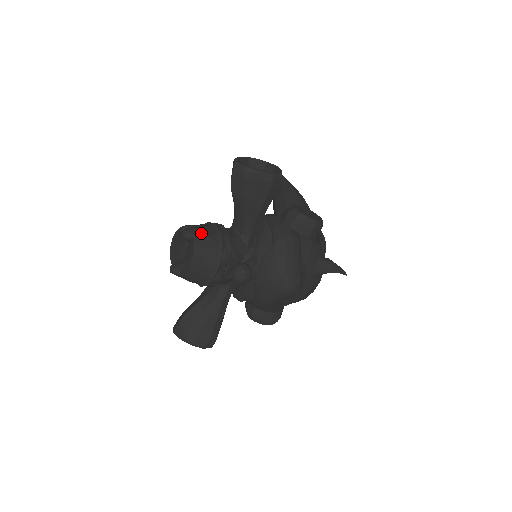
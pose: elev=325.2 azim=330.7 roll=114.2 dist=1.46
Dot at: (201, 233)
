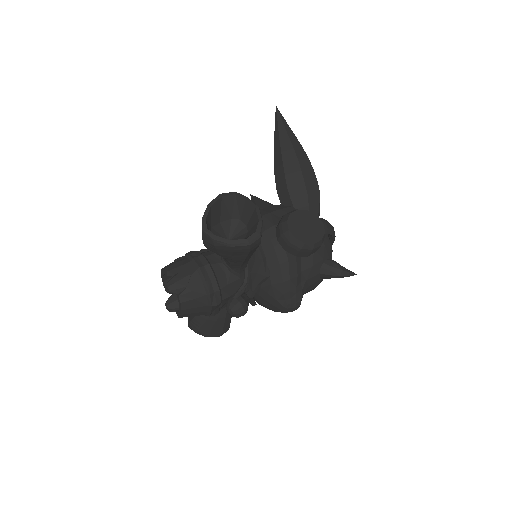
Dot at: (185, 286)
